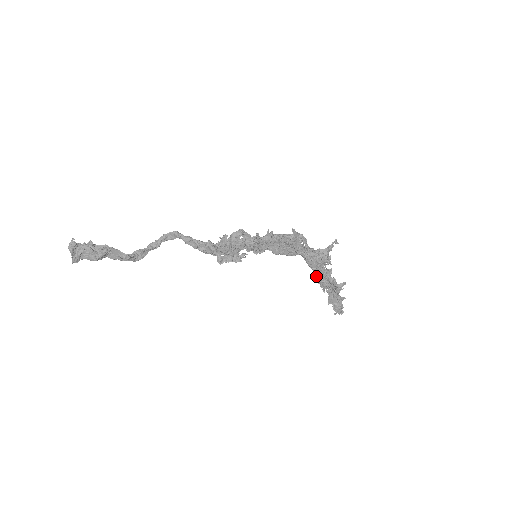
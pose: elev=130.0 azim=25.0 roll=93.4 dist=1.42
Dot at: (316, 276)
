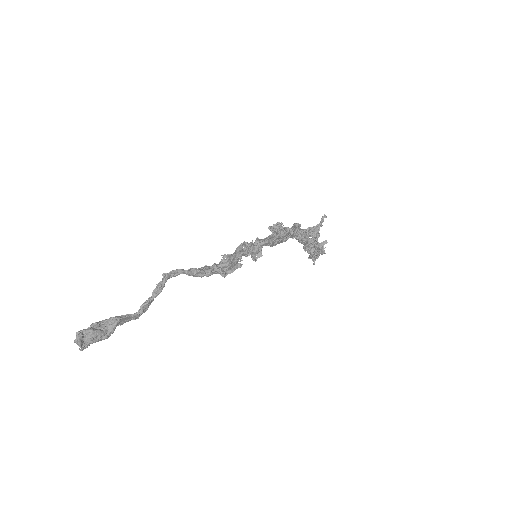
Dot at: (304, 247)
